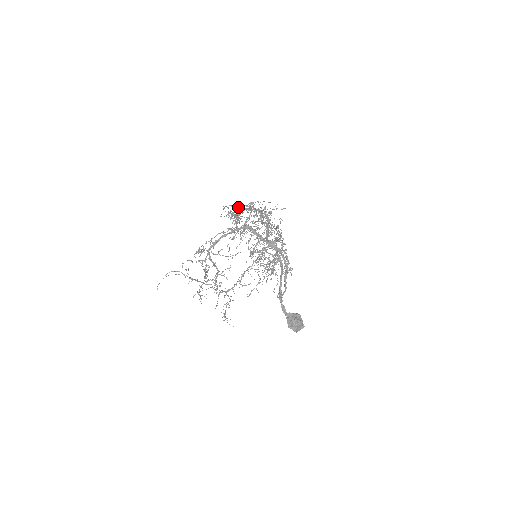
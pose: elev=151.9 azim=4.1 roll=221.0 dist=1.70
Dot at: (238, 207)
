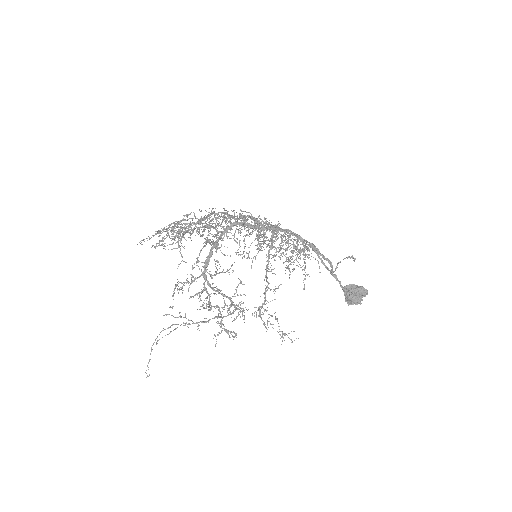
Dot at: (172, 228)
